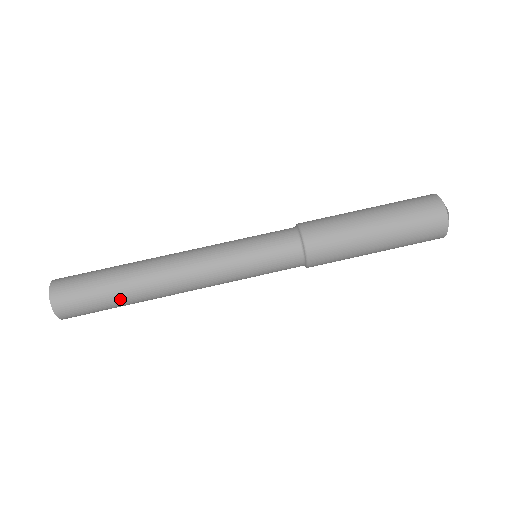
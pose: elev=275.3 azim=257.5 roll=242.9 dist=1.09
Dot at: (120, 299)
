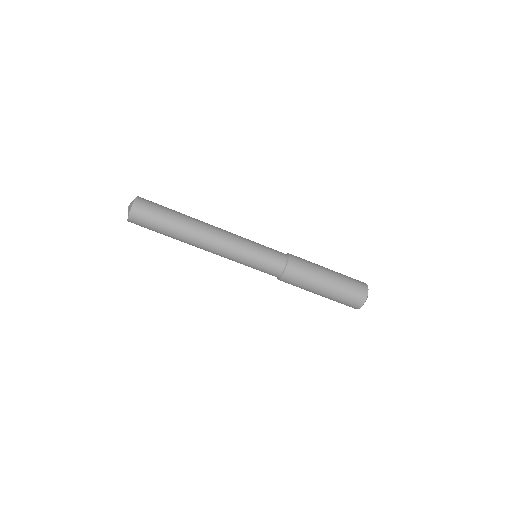
Dot at: (171, 230)
